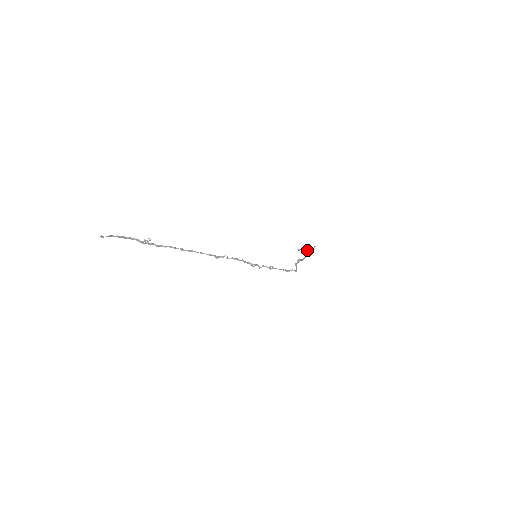
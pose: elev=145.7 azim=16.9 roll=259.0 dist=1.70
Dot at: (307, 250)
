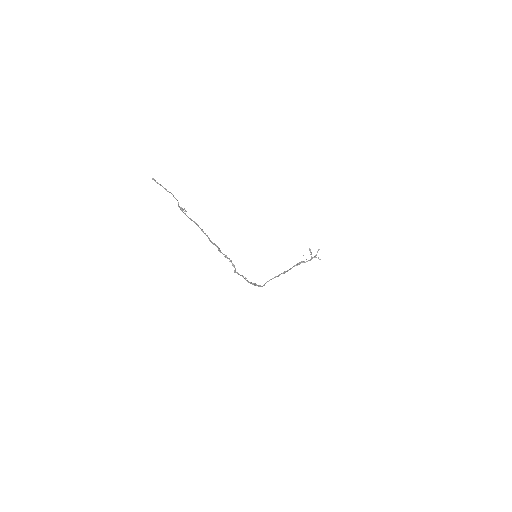
Dot at: (310, 259)
